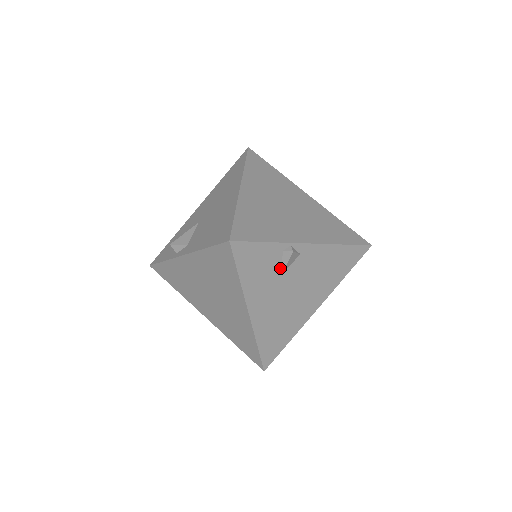
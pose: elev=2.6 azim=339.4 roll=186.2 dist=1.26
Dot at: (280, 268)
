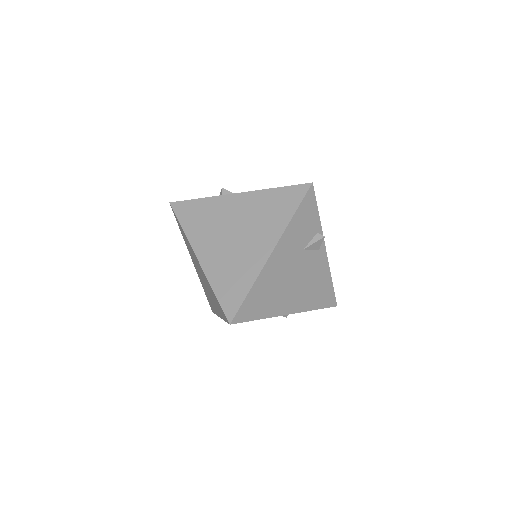
Dot at: (307, 243)
